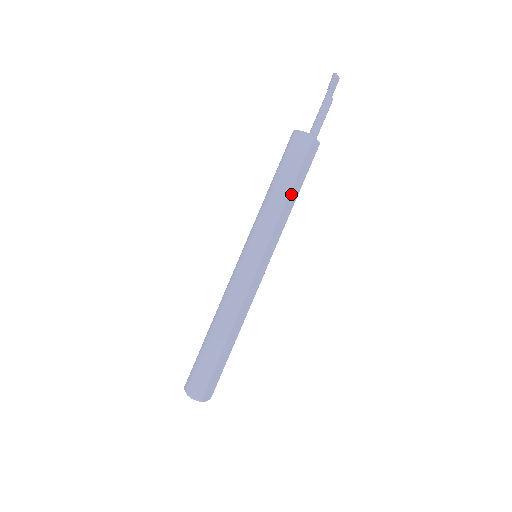
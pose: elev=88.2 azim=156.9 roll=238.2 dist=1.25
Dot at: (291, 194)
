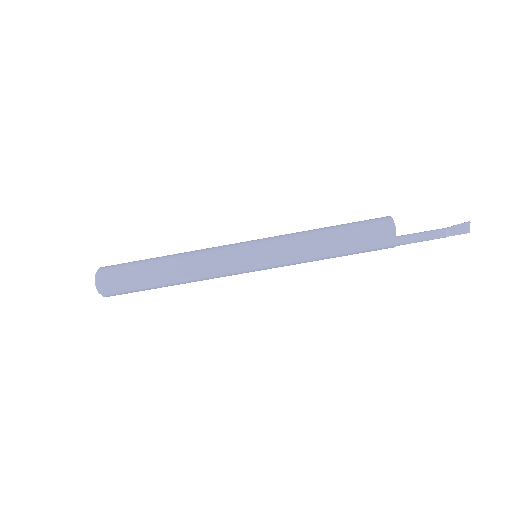
Dot at: (330, 243)
